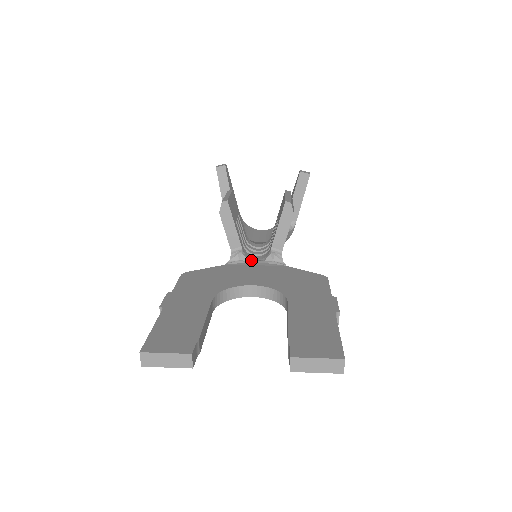
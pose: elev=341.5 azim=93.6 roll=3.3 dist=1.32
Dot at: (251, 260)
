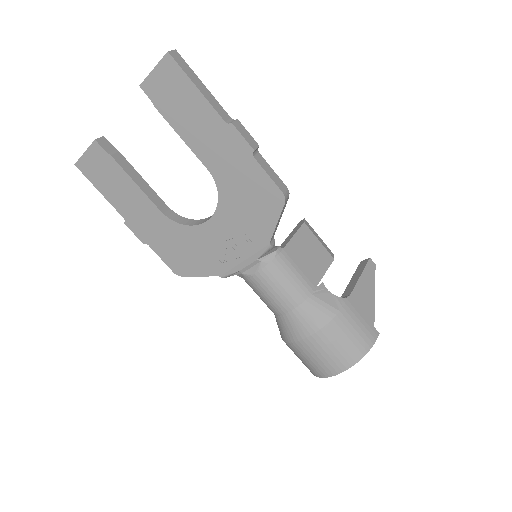
Dot at: occluded
